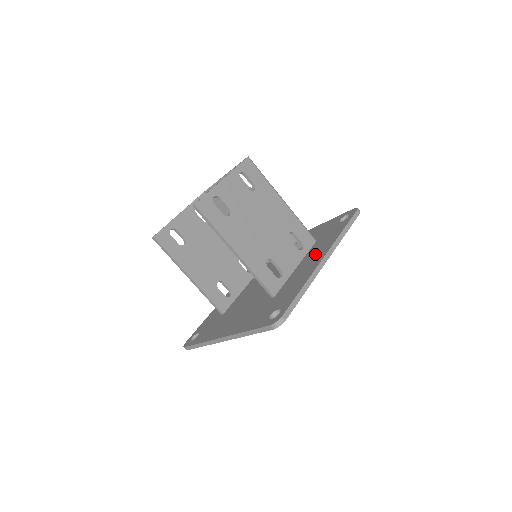
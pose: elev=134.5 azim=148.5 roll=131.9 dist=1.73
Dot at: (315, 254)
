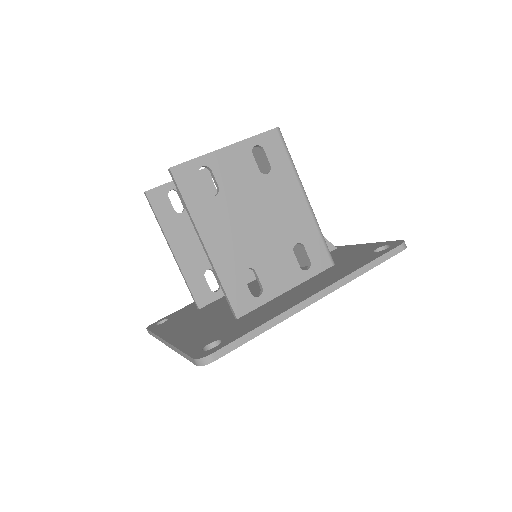
Dot at: (315, 283)
